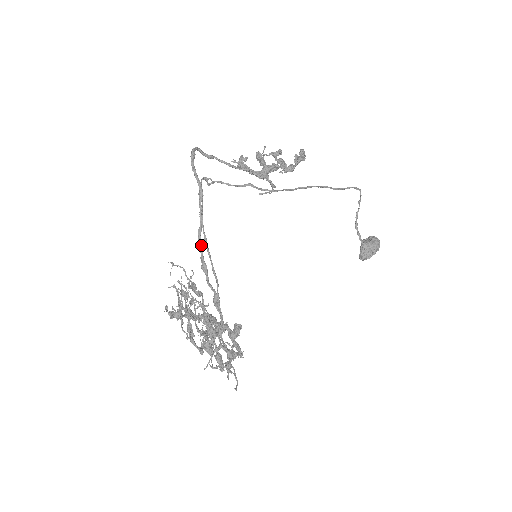
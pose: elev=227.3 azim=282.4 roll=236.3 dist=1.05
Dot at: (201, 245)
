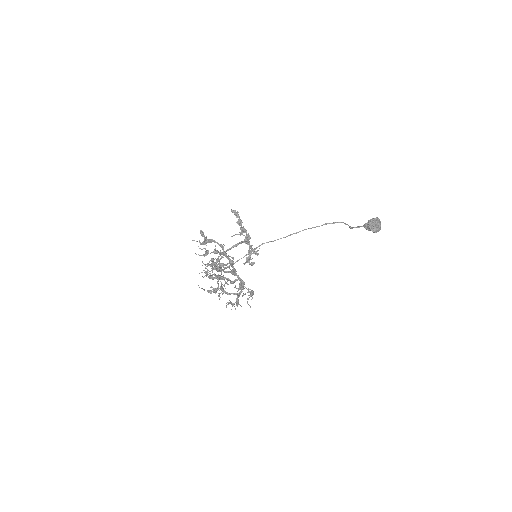
Dot at: occluded
